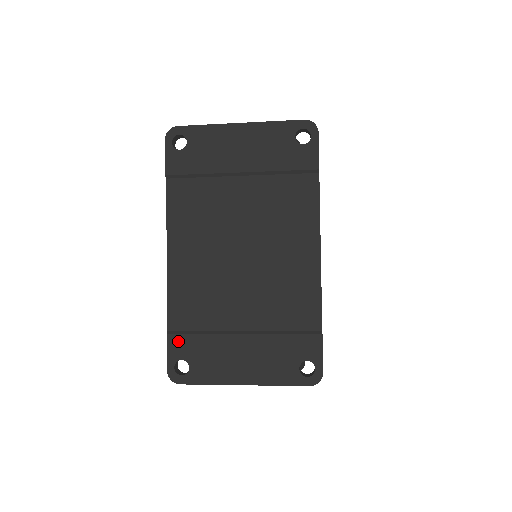
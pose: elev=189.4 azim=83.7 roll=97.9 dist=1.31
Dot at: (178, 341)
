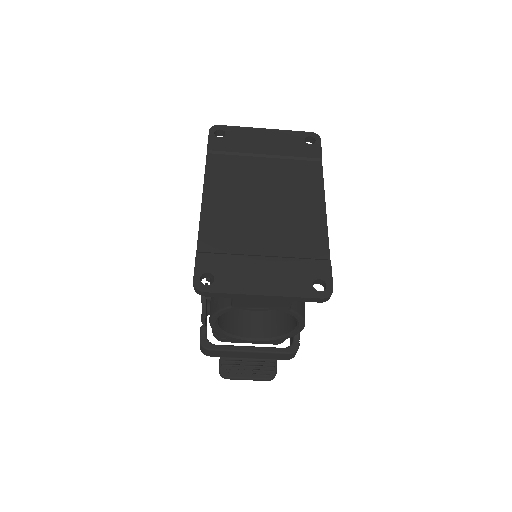
Dot at: (206, 258)
